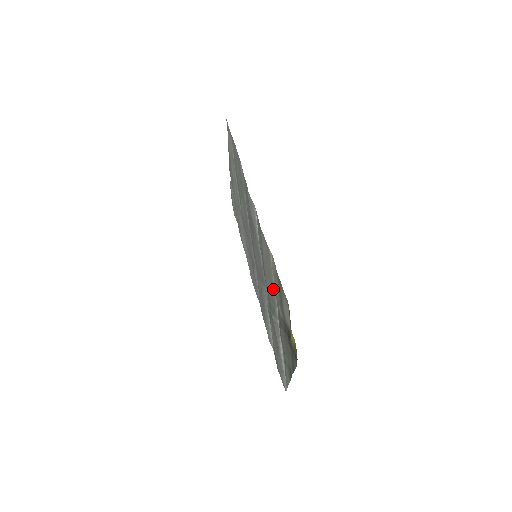
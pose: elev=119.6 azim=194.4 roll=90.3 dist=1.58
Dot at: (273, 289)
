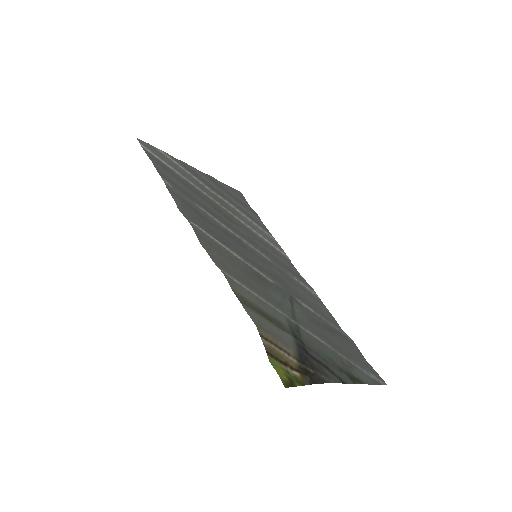
Dot at: (265, 299)
